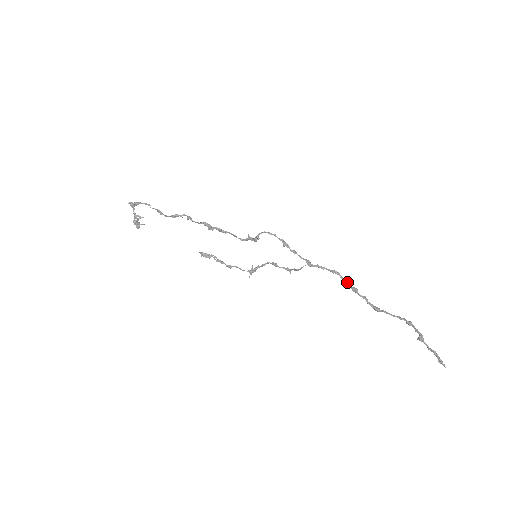
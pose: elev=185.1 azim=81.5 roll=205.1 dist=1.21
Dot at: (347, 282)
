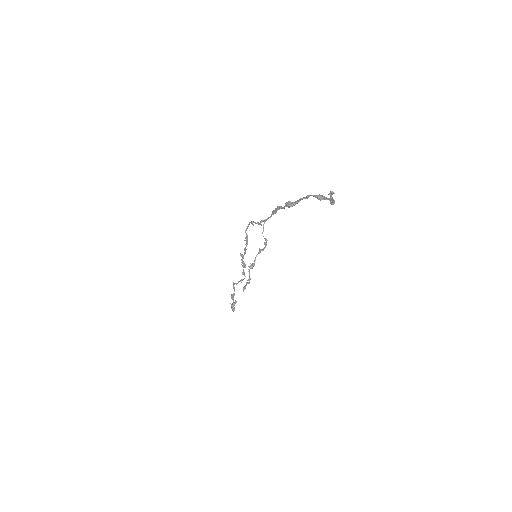
Dot at: (276, 208)
